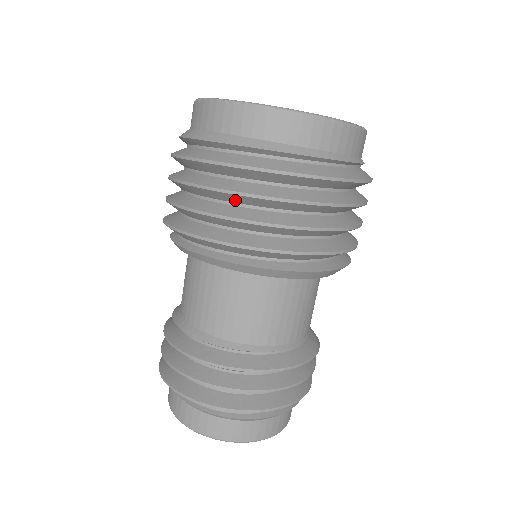
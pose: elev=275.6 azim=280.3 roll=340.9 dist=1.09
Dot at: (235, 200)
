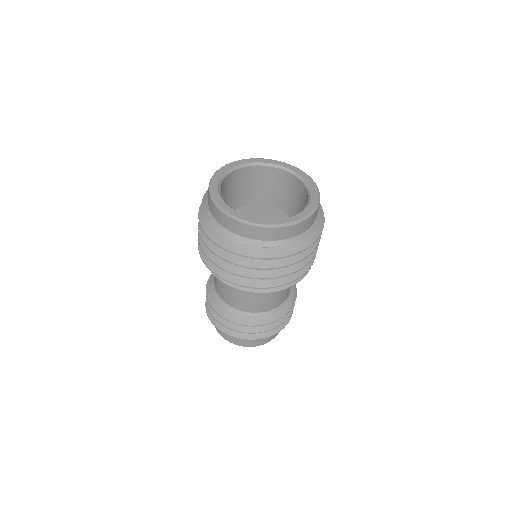
Dot at: occluded
